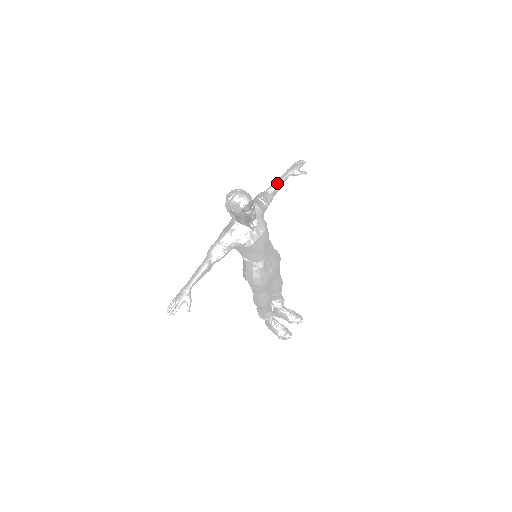
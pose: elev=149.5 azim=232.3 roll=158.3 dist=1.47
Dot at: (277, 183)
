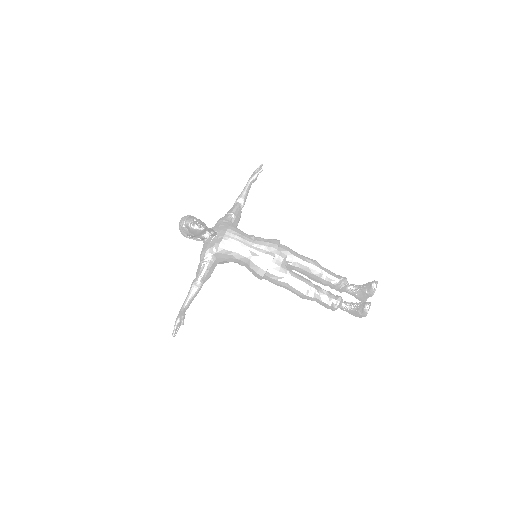
Dot at: (239, 195)
